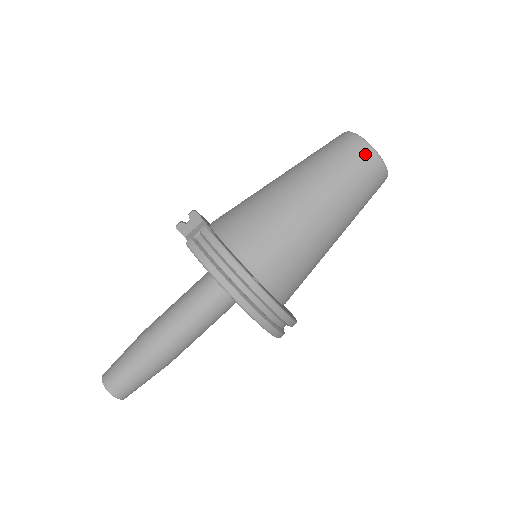
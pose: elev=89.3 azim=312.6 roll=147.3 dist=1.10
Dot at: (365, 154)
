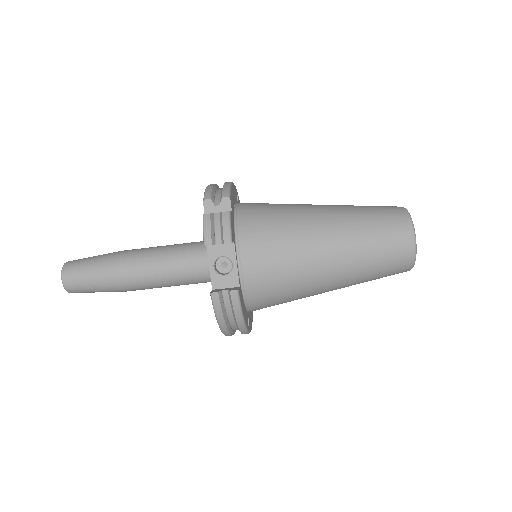
Dot at: (404, 269)
